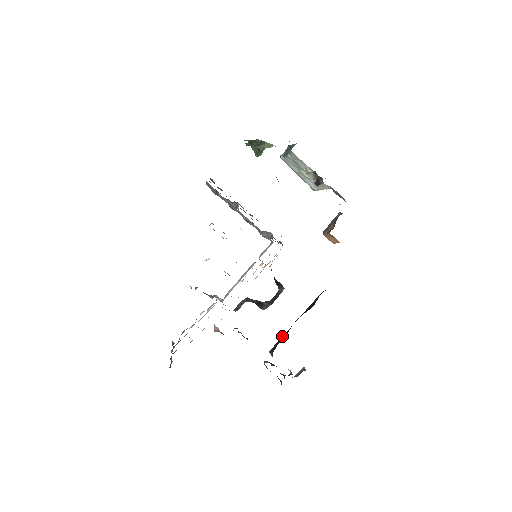
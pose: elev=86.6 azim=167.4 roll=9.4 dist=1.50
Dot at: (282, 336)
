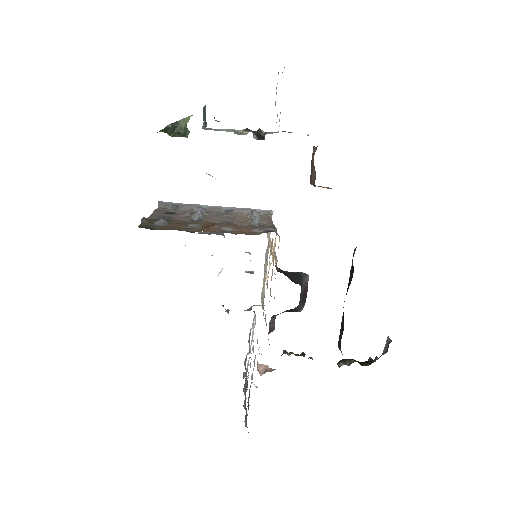
Dot at: occluded
